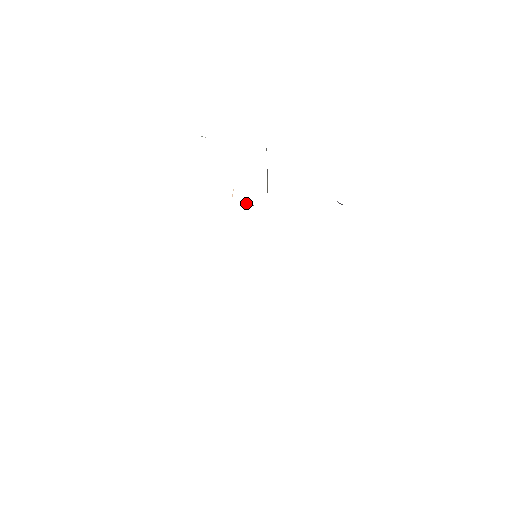
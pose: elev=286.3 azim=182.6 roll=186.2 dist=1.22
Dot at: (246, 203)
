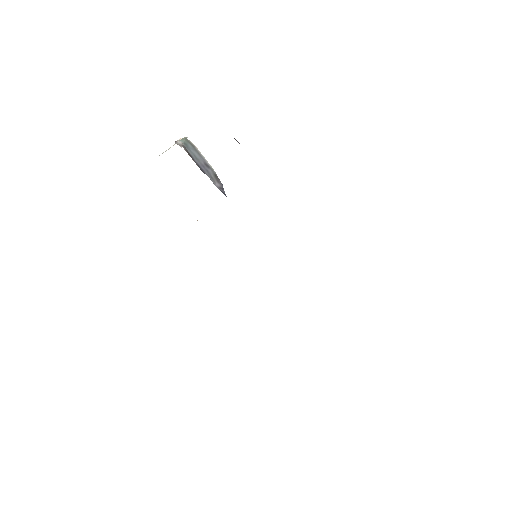
Dot at: occluded
